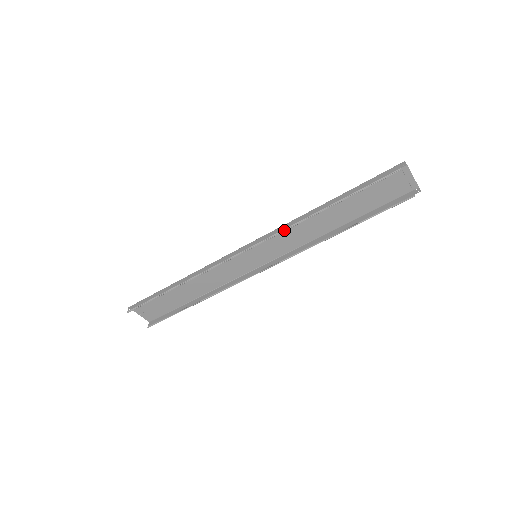
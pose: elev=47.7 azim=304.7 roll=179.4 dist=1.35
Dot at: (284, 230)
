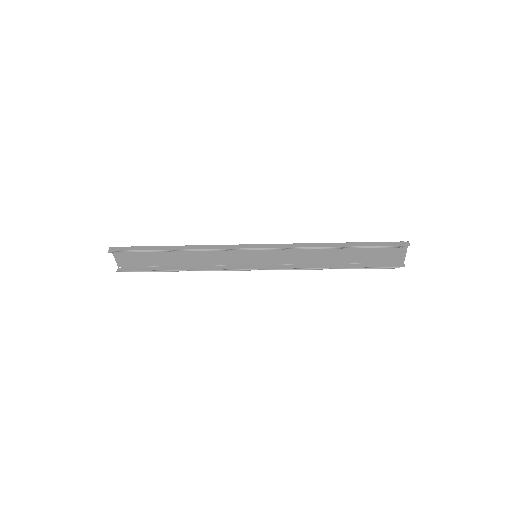
Dot at: (295, 248)
